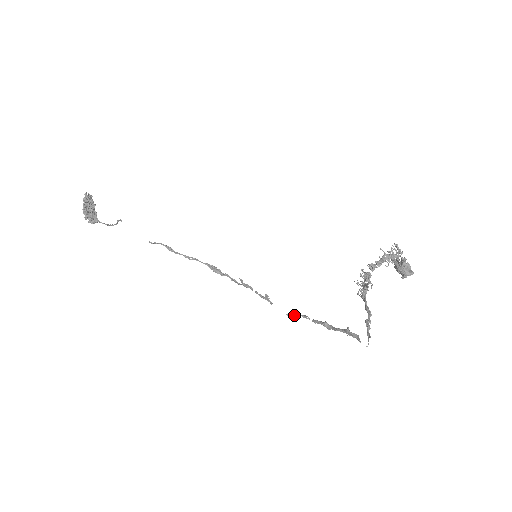
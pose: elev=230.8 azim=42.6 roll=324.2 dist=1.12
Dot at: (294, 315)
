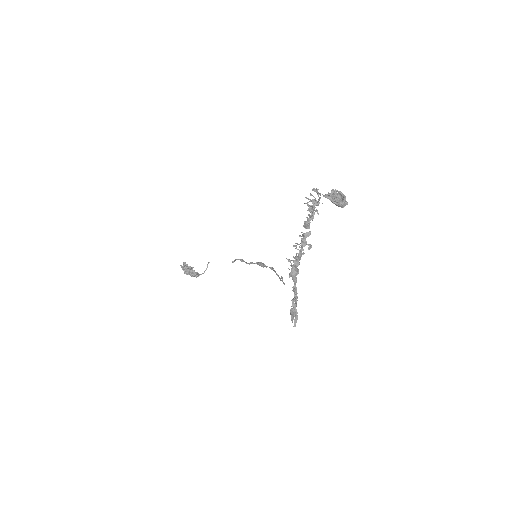
Dot at: occluded
